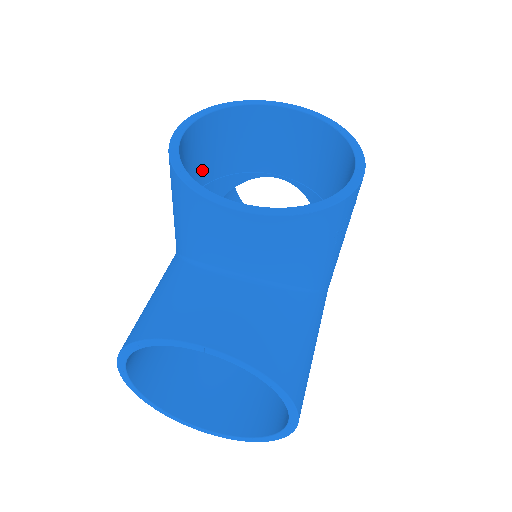
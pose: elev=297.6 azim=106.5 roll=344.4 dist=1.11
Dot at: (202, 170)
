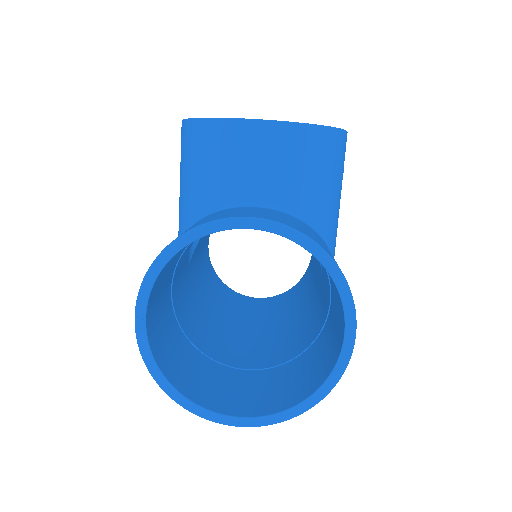
Dot at: occluded
